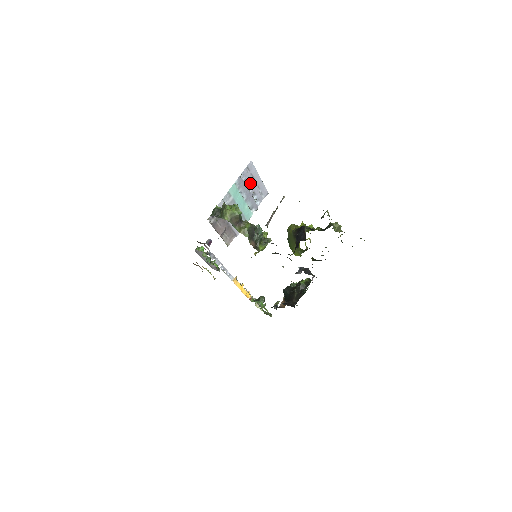
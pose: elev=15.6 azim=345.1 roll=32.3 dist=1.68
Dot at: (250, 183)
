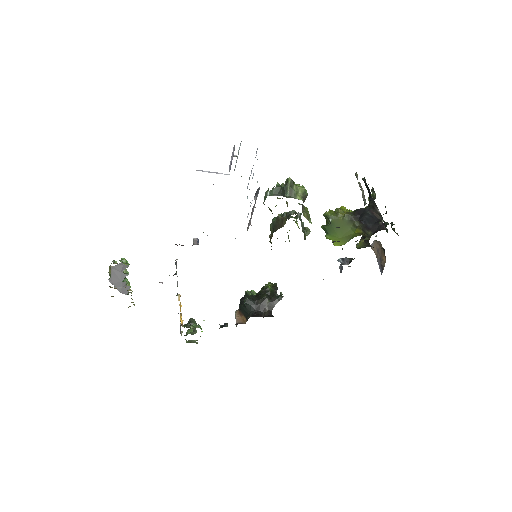
Dot at: occluded
